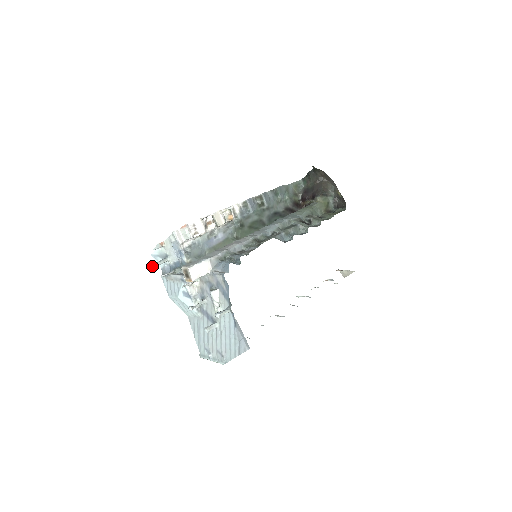
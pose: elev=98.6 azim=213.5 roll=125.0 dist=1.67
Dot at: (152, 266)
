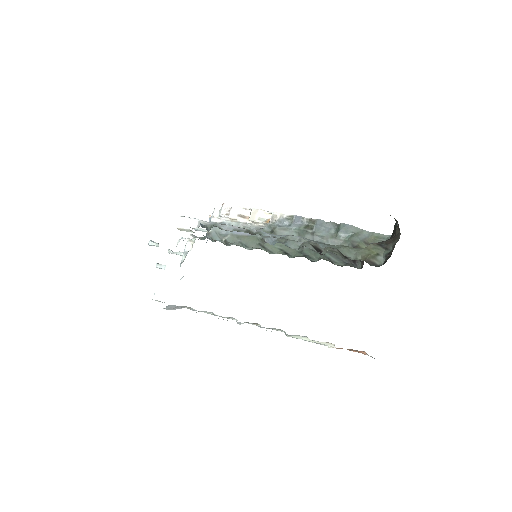
Dot at: occluded
